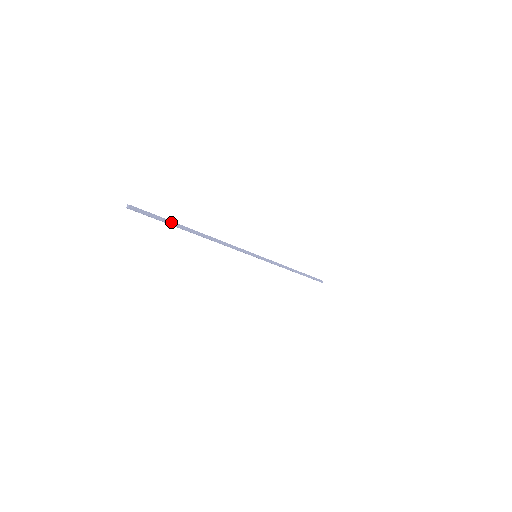
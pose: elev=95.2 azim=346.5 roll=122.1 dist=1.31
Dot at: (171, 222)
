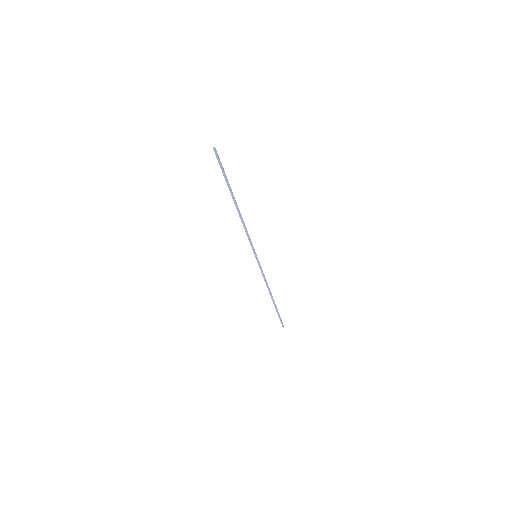
Dot at: (227, 180)
